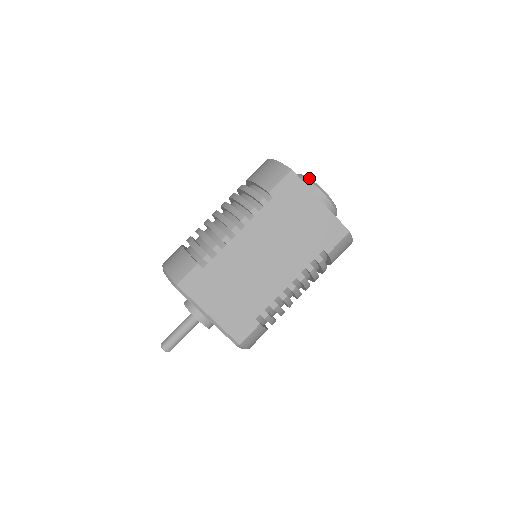
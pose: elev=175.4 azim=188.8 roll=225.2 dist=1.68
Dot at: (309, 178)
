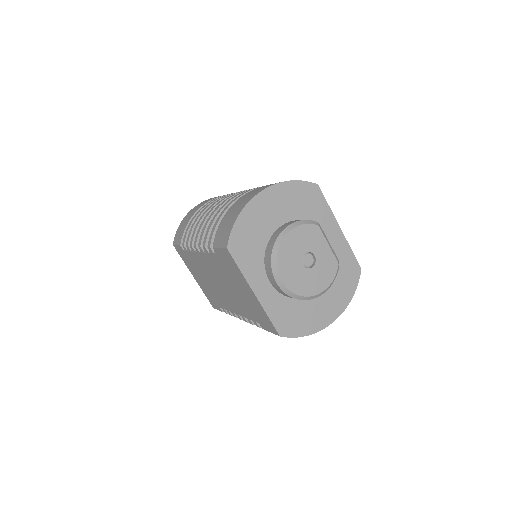
Dot at: (276, 252)
